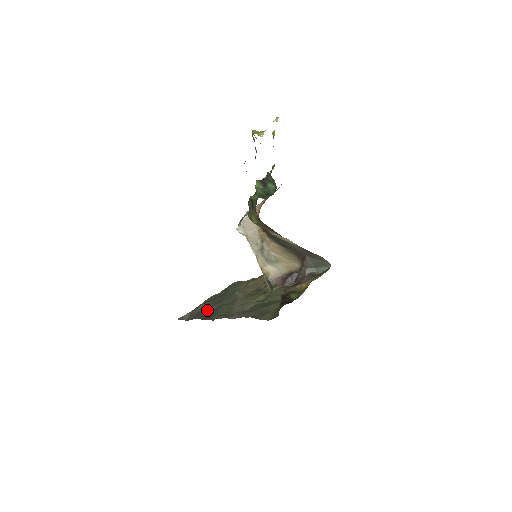
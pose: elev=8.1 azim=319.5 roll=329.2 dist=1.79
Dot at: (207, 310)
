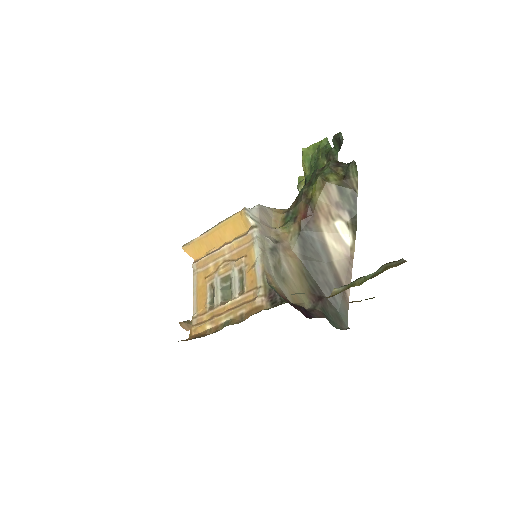
Dot at: occluded
